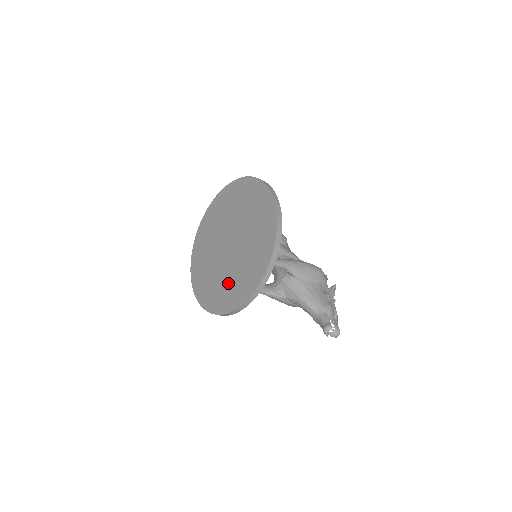
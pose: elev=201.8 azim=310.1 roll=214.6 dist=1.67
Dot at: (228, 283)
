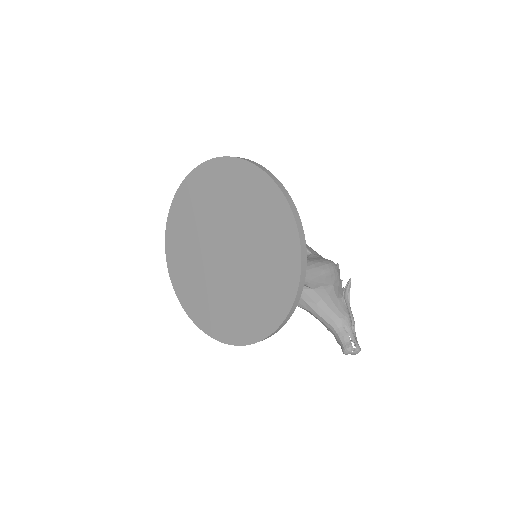
Dot at: (228, 307)
